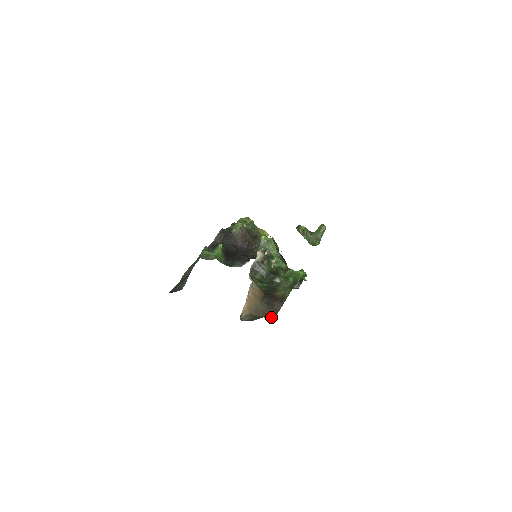
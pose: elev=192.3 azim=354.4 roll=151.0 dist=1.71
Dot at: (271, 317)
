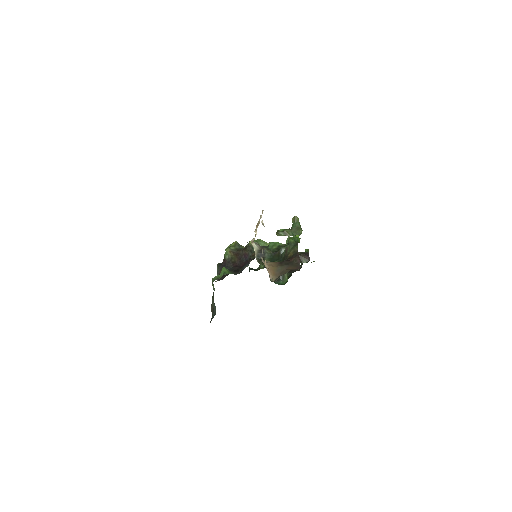
Dot at: (296, 269)
